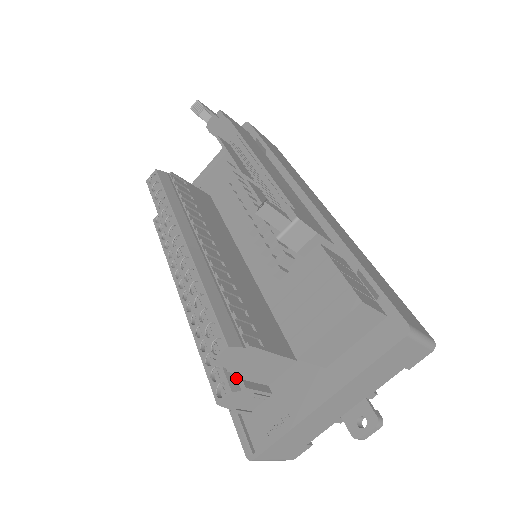
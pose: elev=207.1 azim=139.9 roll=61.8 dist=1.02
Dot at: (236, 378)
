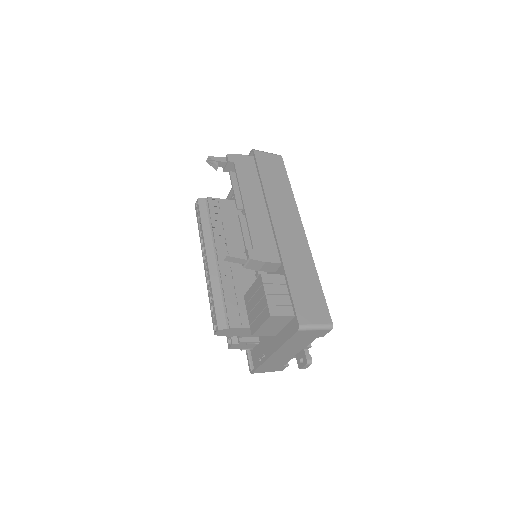
Dot at: (237, 336)
